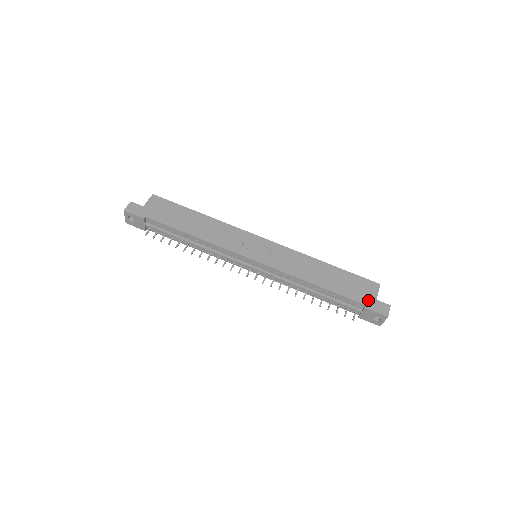
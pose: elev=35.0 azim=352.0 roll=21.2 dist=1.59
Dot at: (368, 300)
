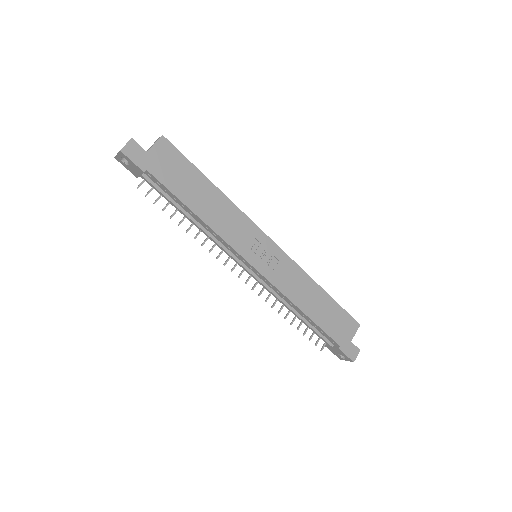
Dot at: (344, 341)
